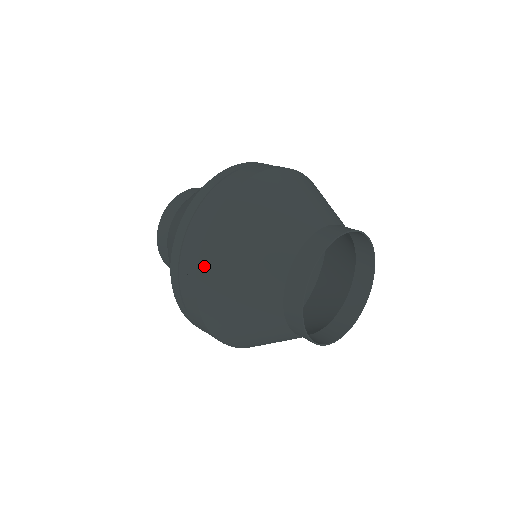
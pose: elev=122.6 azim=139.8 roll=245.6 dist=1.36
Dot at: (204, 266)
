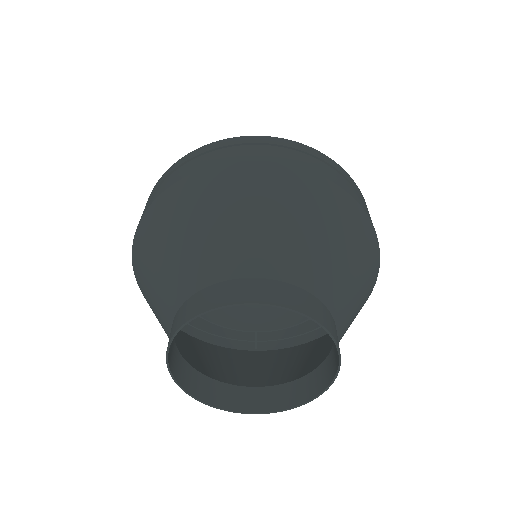
Dot at: (154, 211)
